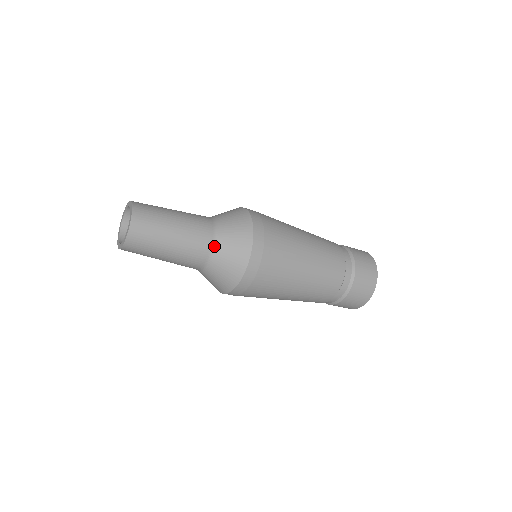
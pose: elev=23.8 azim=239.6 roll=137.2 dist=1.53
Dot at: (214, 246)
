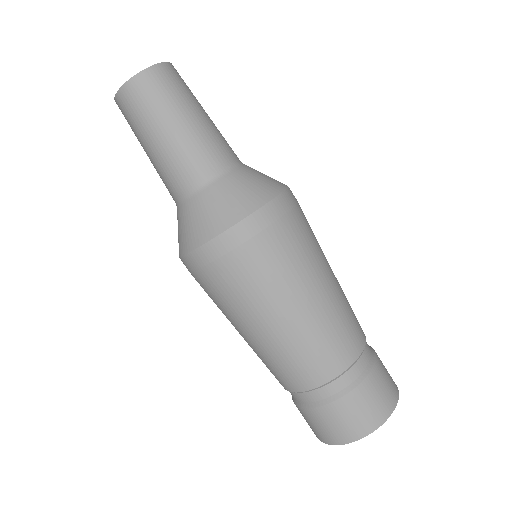
Dot at: (228, 170)
